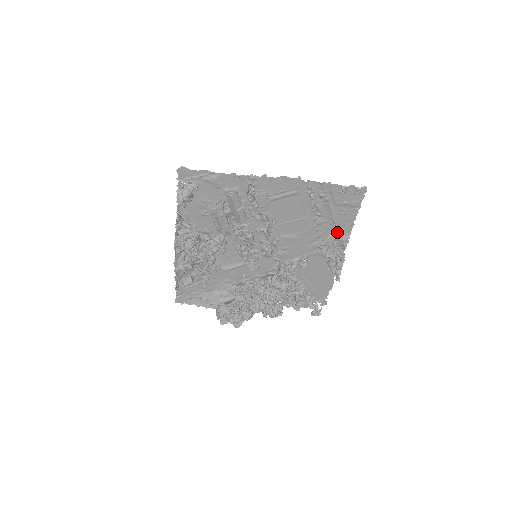
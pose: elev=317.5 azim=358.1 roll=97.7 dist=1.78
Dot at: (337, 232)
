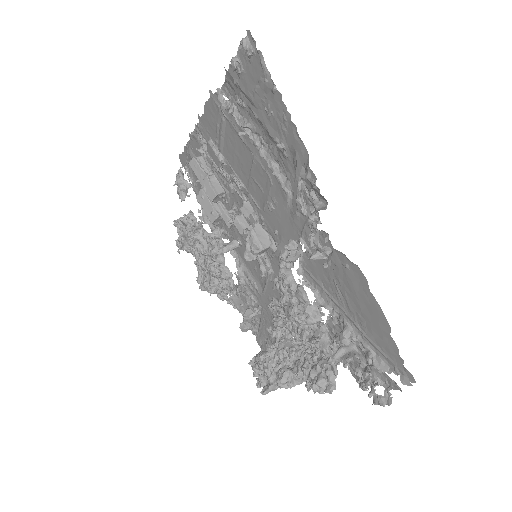
Dot at: (295, 162)
